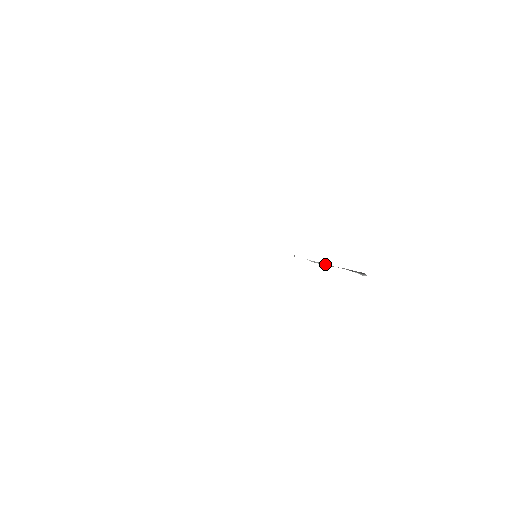
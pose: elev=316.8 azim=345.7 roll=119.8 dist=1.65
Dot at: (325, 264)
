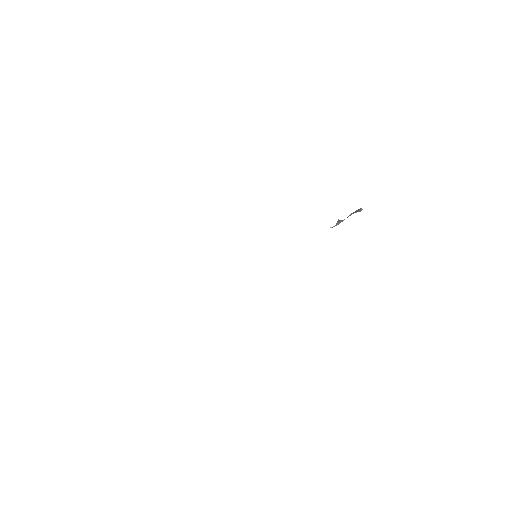
Dot at: (340, 222)
